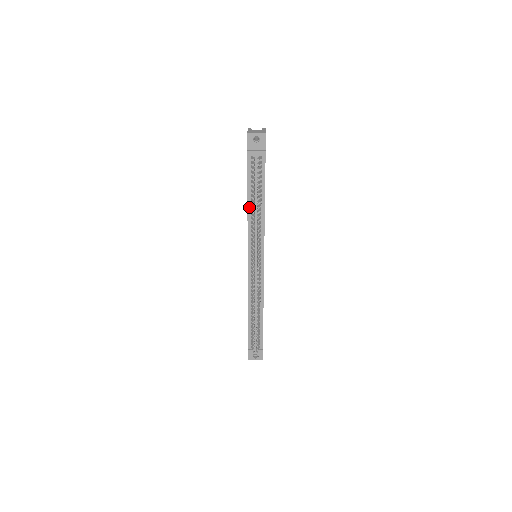
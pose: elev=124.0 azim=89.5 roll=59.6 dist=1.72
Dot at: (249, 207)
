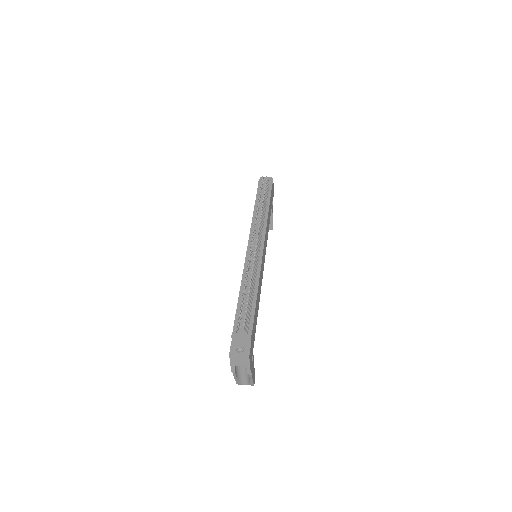
Dot at: (255, 211)
